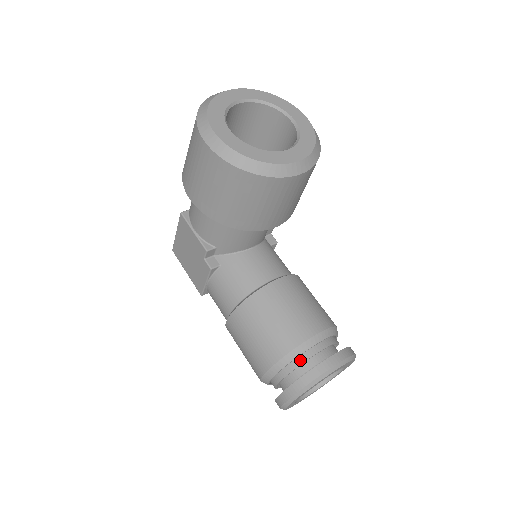
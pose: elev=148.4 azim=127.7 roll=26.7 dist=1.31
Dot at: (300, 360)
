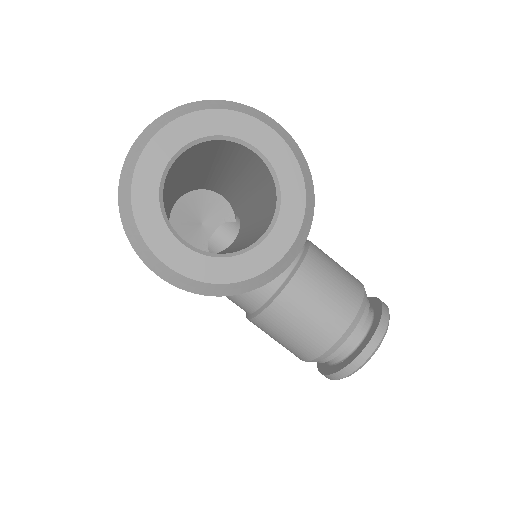
Dot at: (336, 352)
